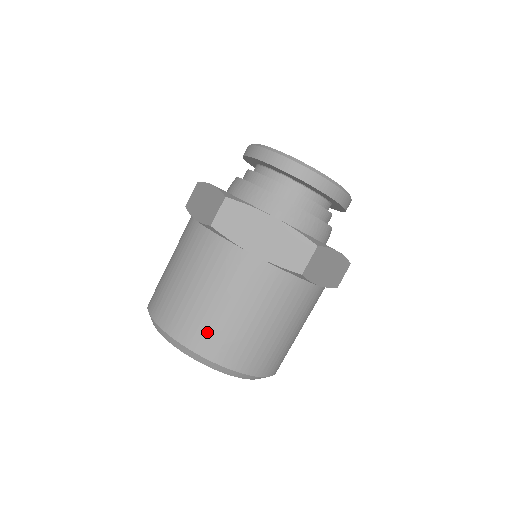
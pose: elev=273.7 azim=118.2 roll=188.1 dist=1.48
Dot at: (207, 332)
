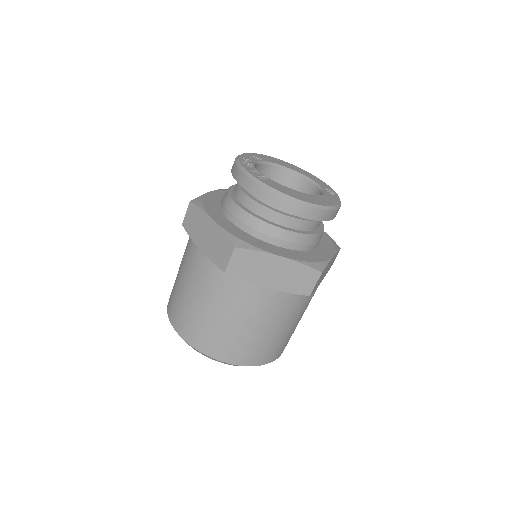
Dot at: (235, 348)
